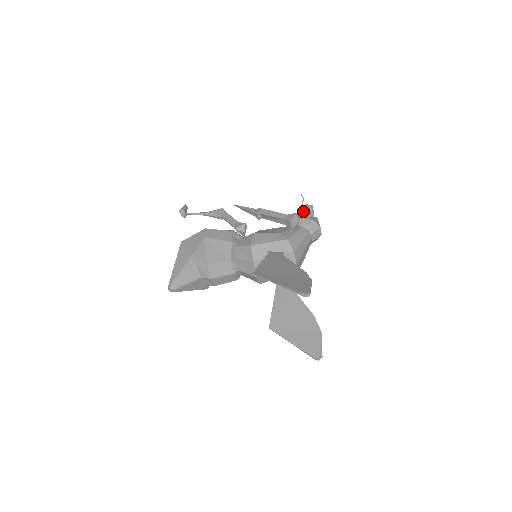
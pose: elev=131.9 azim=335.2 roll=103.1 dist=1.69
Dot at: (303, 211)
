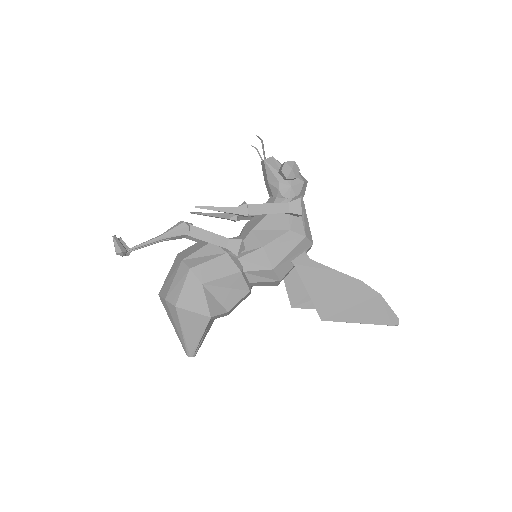
Dot at: (290, 177)
